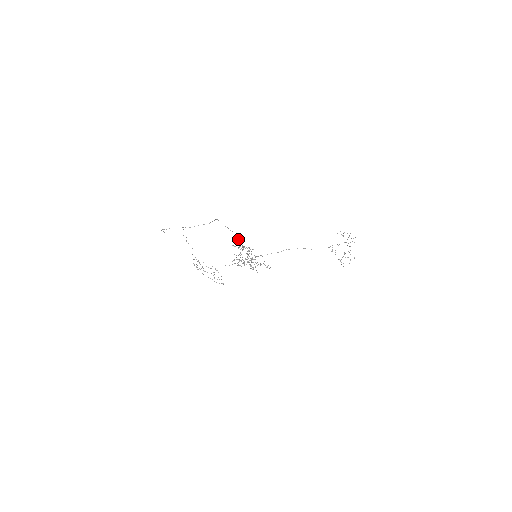
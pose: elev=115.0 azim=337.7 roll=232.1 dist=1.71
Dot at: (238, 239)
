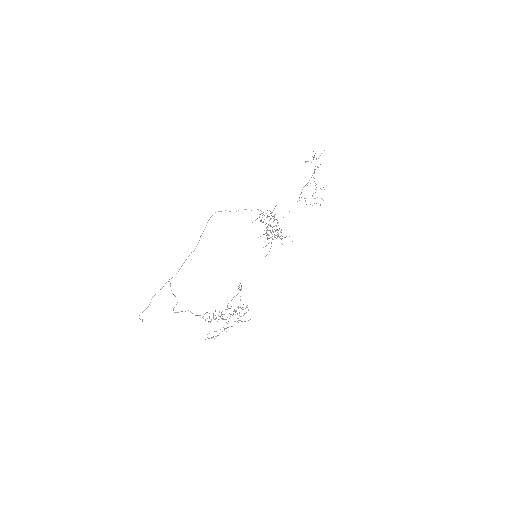
Dot at: occluded
